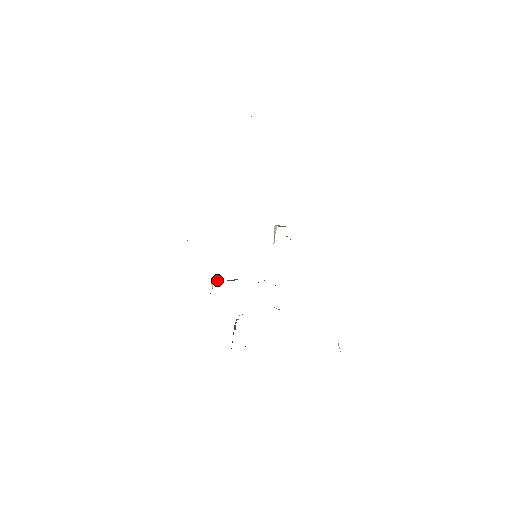
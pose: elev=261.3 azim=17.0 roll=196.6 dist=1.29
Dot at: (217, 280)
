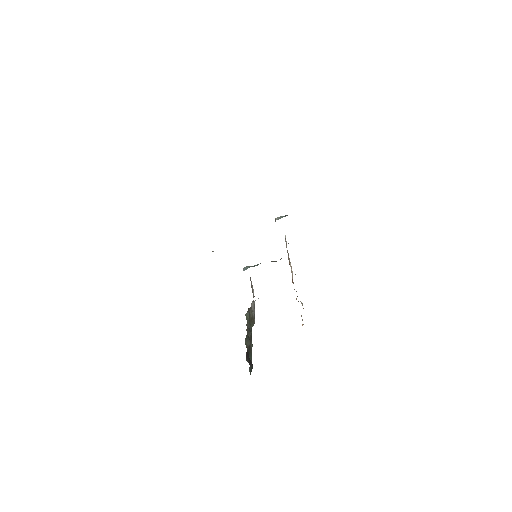
Dot at: (245, 268)
